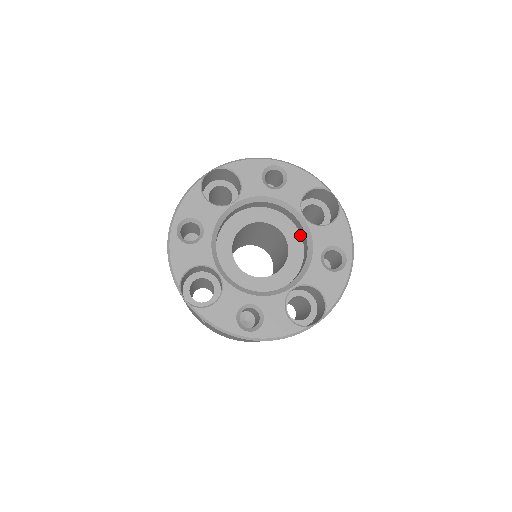
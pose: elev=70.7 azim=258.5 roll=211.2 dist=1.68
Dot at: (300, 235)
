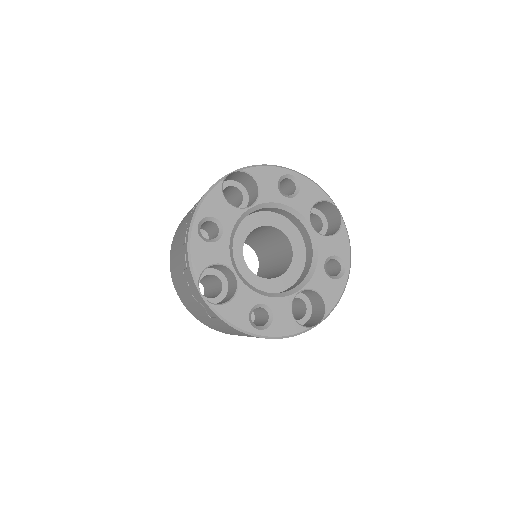
Dot at: (303, 242)
